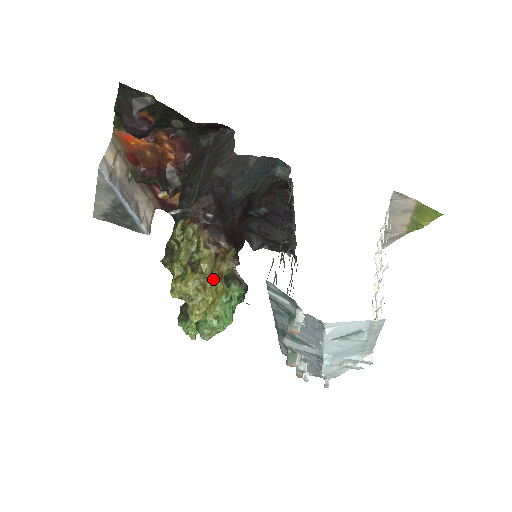
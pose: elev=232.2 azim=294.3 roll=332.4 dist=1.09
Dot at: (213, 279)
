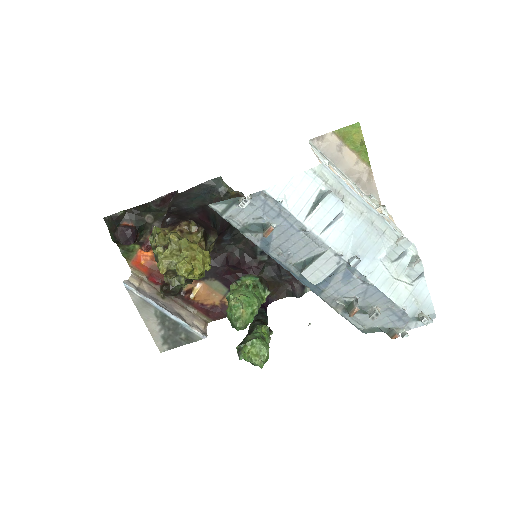
Dot at: (182, 241)
